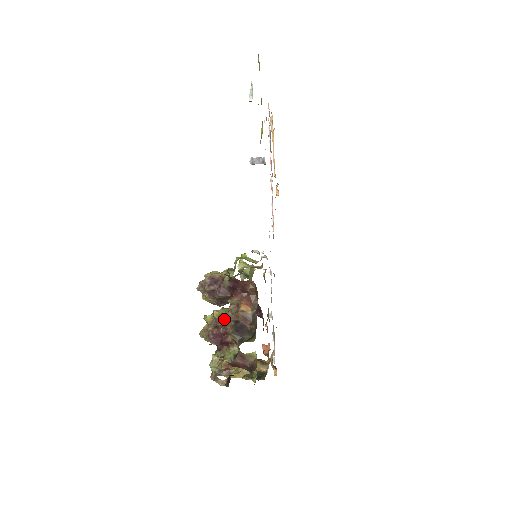
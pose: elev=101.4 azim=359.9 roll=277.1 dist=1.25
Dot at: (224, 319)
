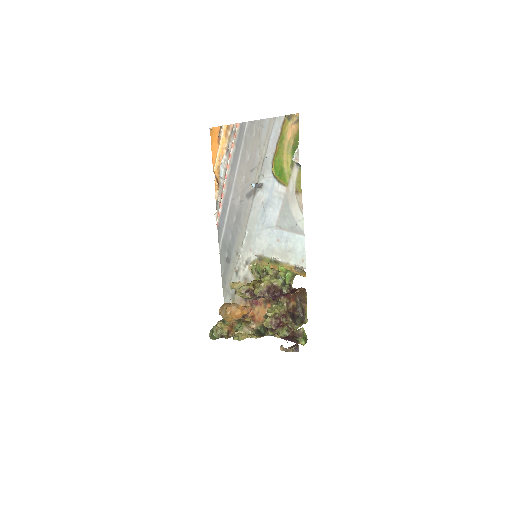
Dot at: (286, 313)
